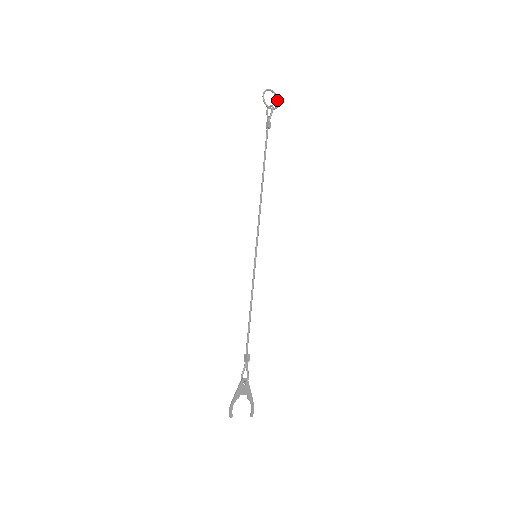
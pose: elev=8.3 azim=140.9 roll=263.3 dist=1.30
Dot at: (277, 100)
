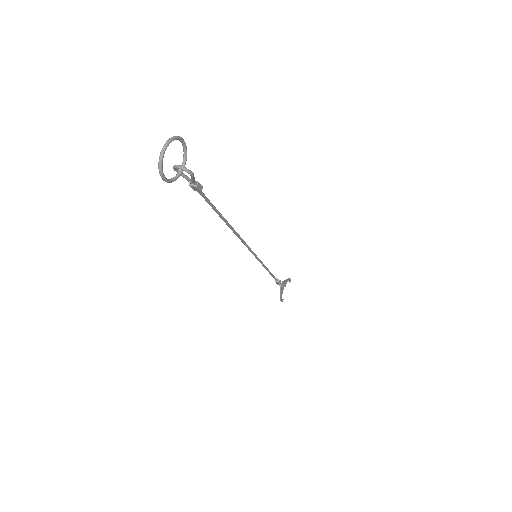
Dot at: occluded
